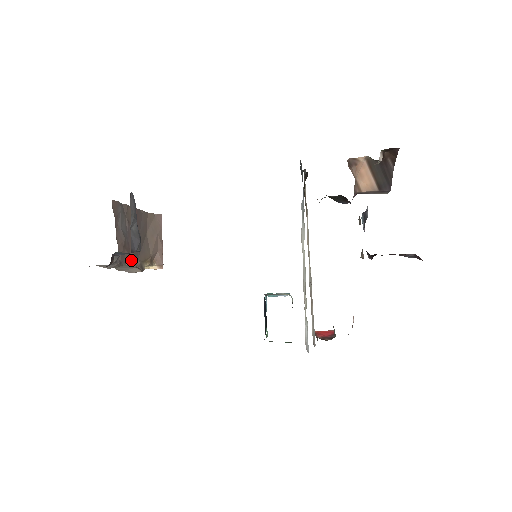
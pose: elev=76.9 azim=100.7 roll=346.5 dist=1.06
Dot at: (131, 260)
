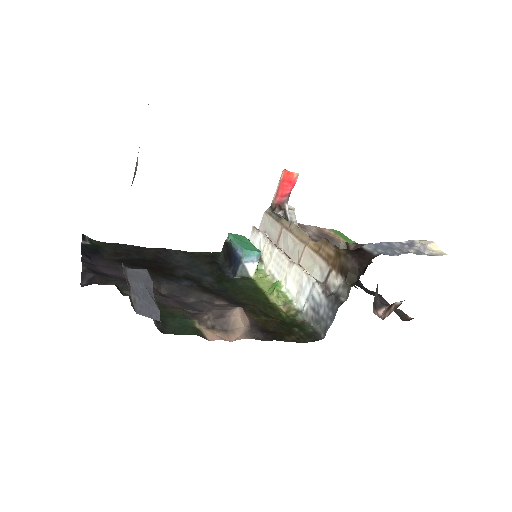
Dot at: occluded
